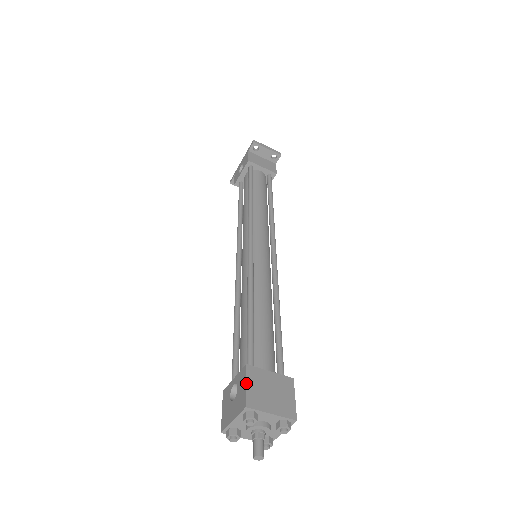
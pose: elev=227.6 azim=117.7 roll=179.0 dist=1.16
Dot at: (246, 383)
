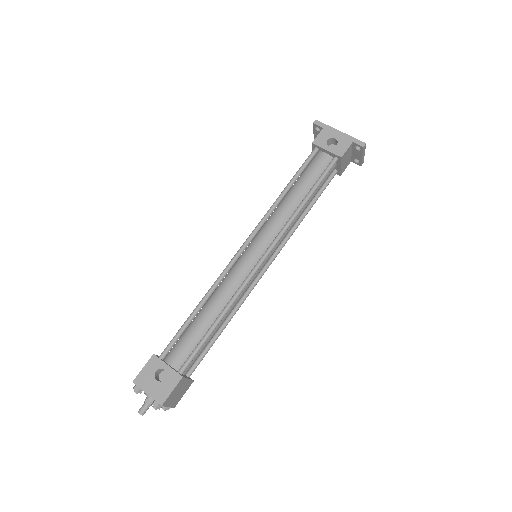
Dot at: (173, 390)
